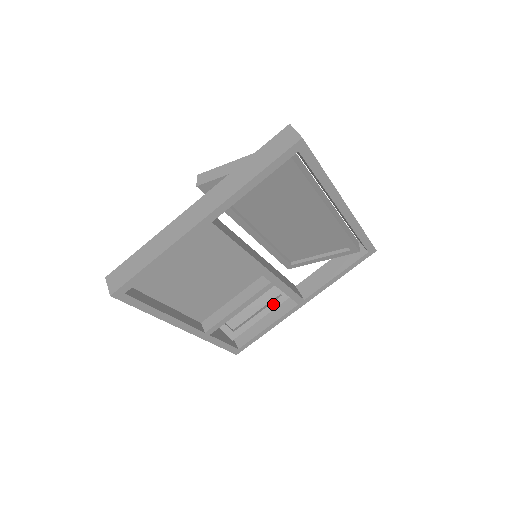
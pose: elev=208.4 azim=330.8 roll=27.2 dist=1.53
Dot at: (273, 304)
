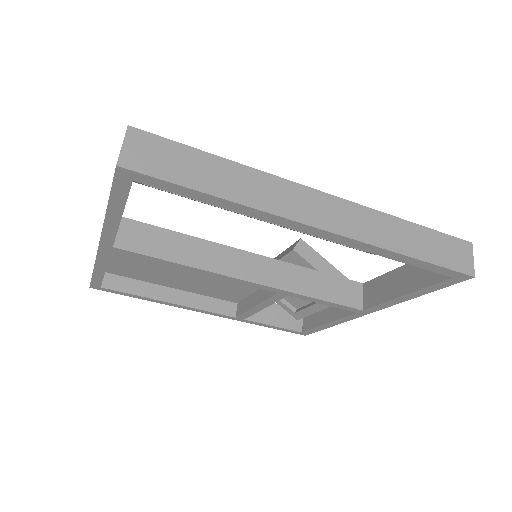
Dot at: occluded
